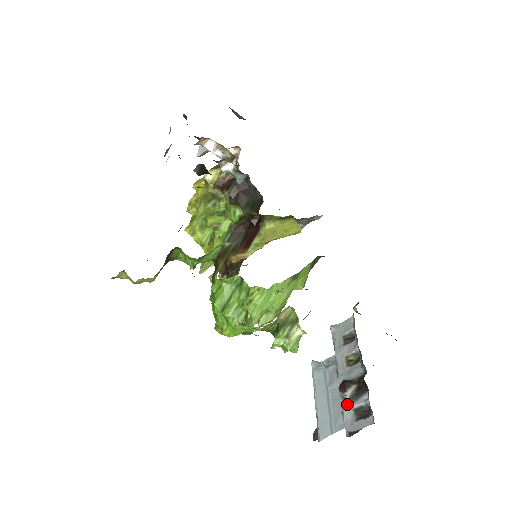
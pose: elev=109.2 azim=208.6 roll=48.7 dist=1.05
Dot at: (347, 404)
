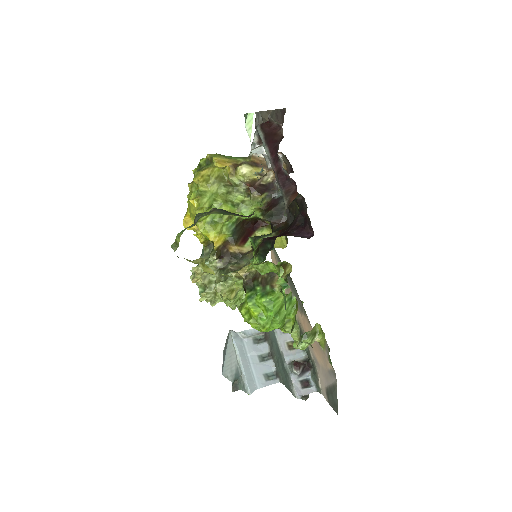
Dot at: (296, 377)
